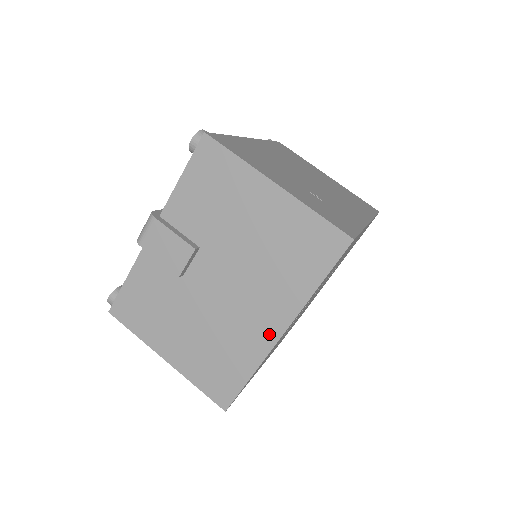
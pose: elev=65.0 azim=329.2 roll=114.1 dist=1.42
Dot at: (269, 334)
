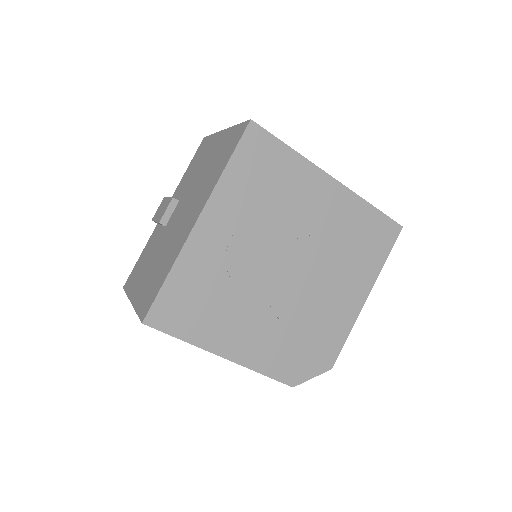
Dot at: (190, 227)
